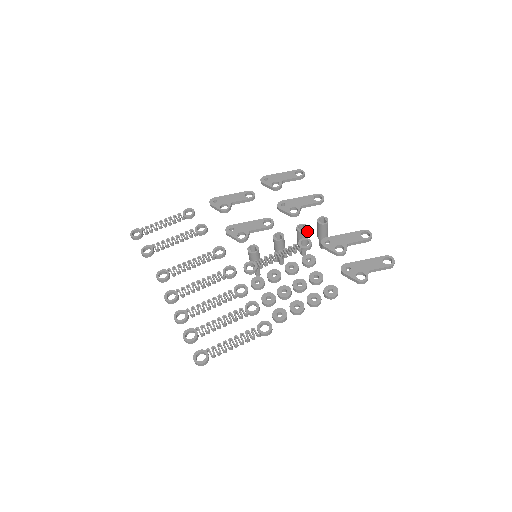
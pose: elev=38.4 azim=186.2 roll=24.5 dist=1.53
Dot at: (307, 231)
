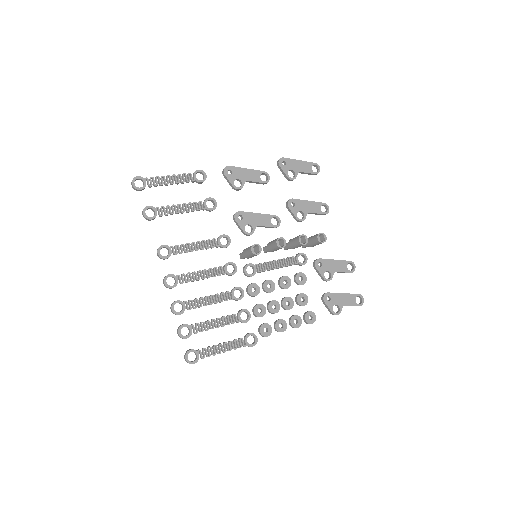
Dot at: (305, 243)
